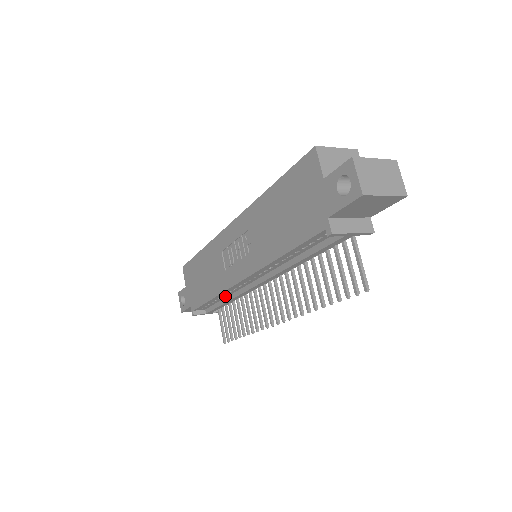
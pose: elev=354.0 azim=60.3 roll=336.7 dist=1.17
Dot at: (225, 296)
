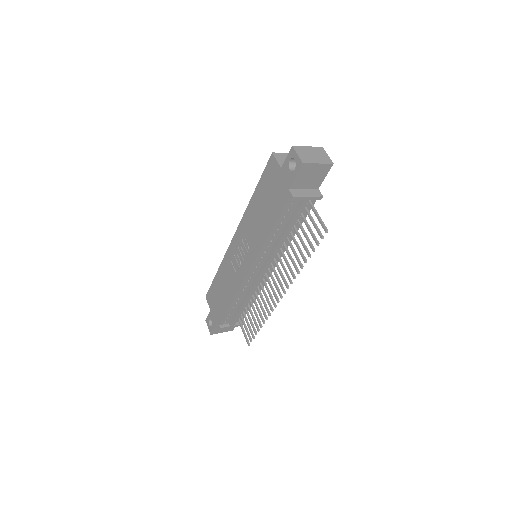
Dot at: (241, 299)
